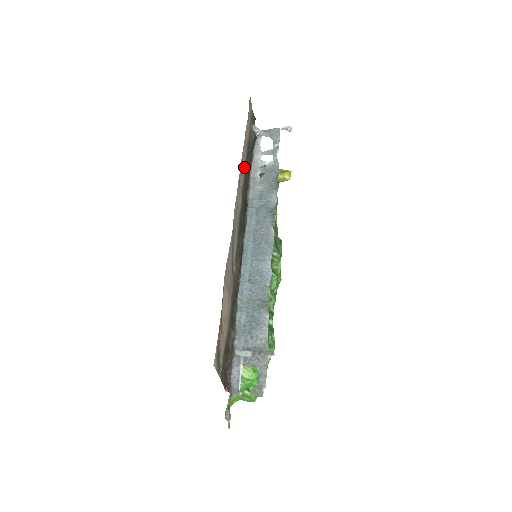
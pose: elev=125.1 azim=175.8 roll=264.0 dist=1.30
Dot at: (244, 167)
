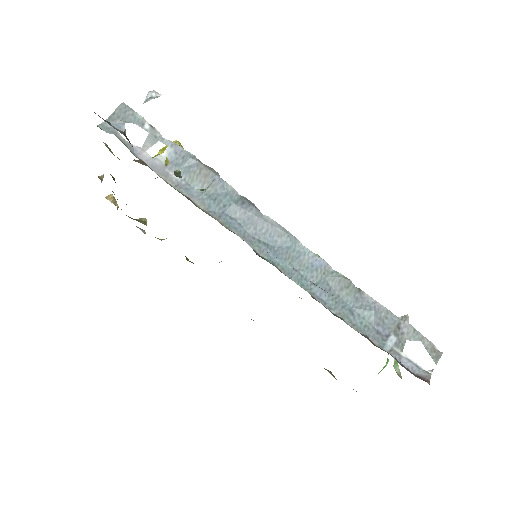
Dot at: occluded
